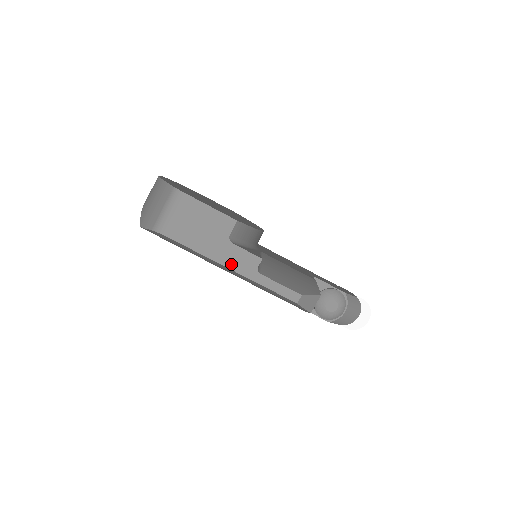
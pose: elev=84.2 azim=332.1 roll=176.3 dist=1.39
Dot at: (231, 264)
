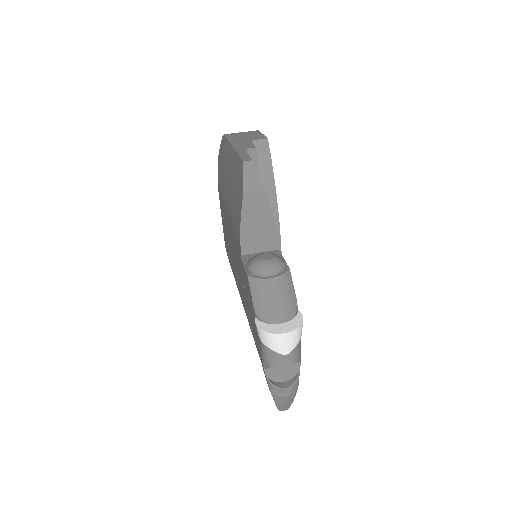
Dot at: (236, 145)
